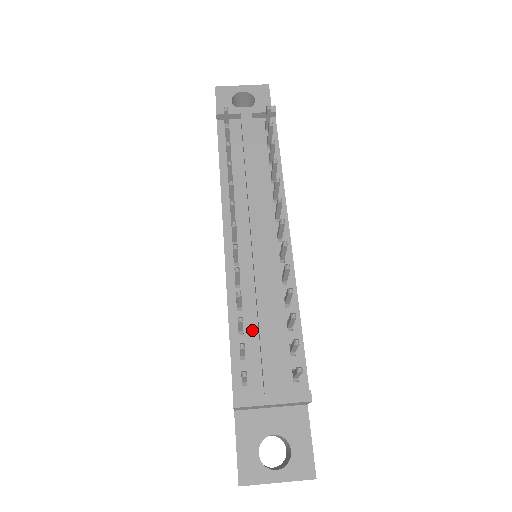
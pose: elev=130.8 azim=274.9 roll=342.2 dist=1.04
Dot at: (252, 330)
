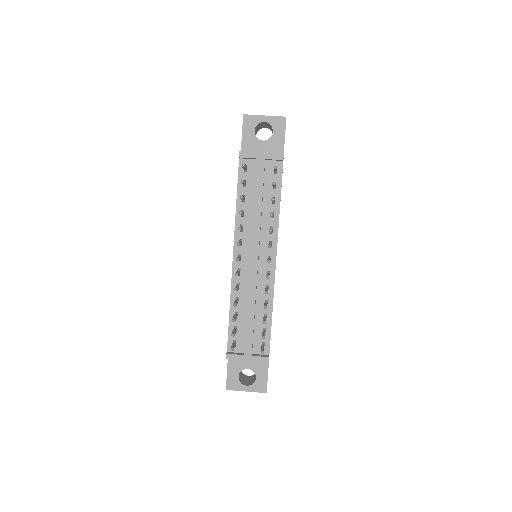
Dot at: (243, 317)
